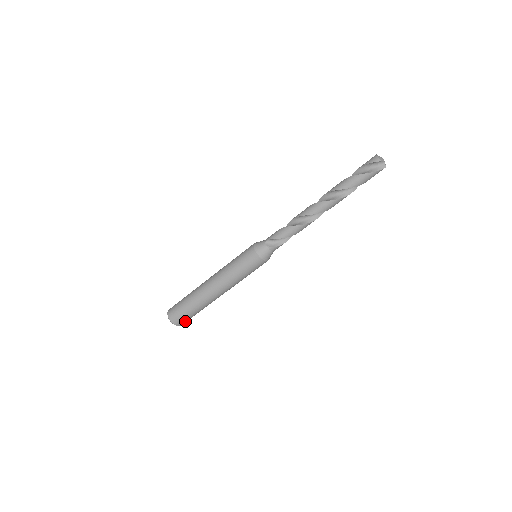
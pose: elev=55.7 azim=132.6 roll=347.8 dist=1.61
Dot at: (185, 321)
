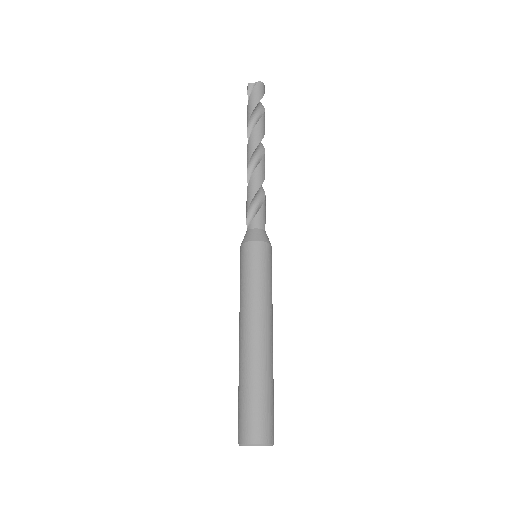
Dot at: (258, 426)
